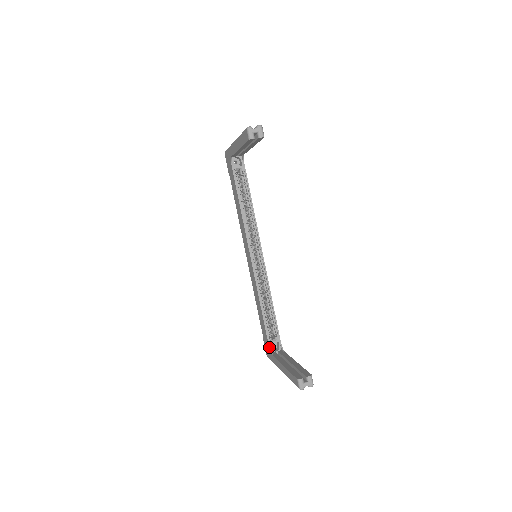
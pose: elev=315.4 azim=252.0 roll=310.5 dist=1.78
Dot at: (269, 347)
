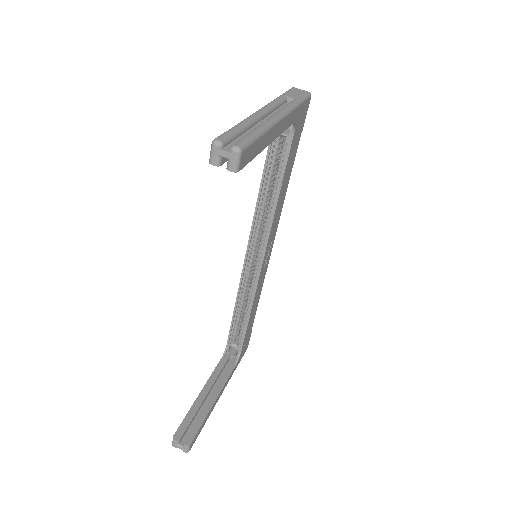
Dot at: (226, 347)
